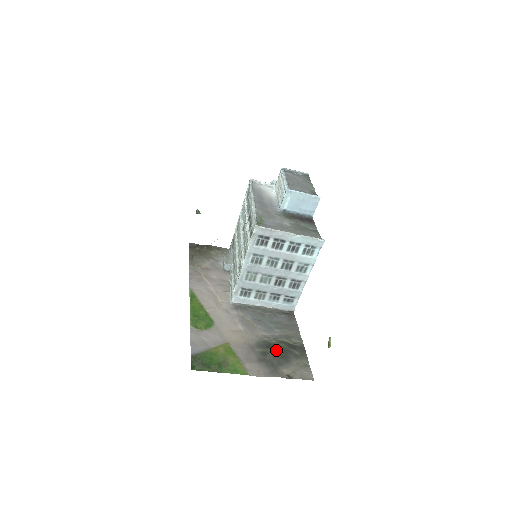
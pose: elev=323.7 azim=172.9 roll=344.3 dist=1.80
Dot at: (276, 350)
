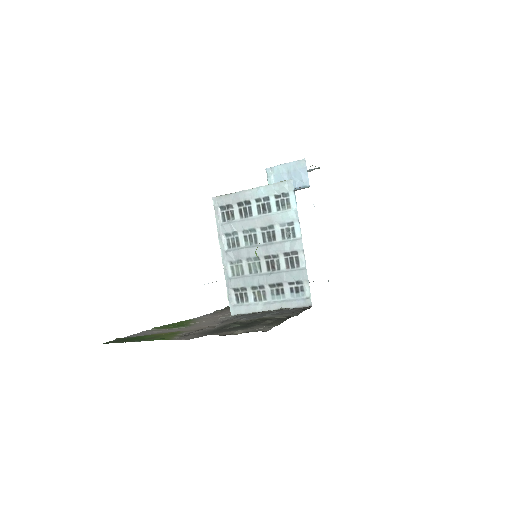
Dot at: (240, 324)
